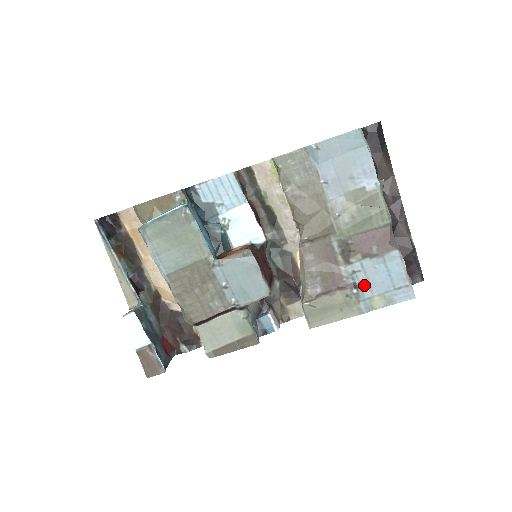
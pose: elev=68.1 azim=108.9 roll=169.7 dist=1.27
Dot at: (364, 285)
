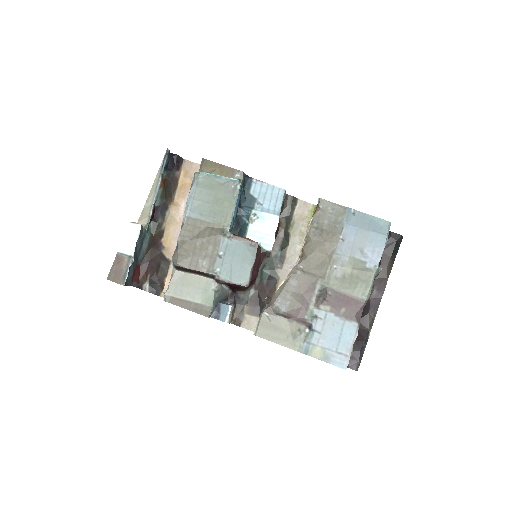
Dot at: (317, 332)
